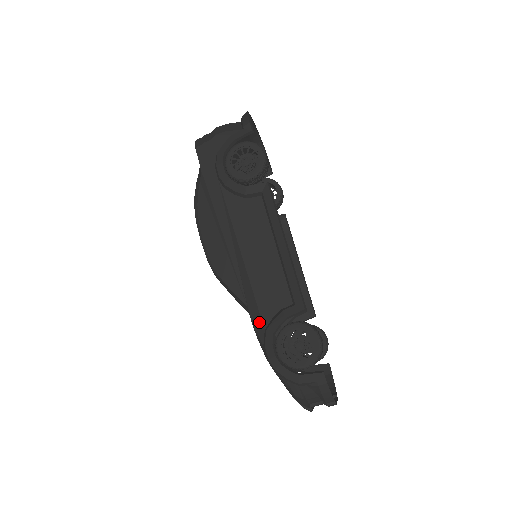
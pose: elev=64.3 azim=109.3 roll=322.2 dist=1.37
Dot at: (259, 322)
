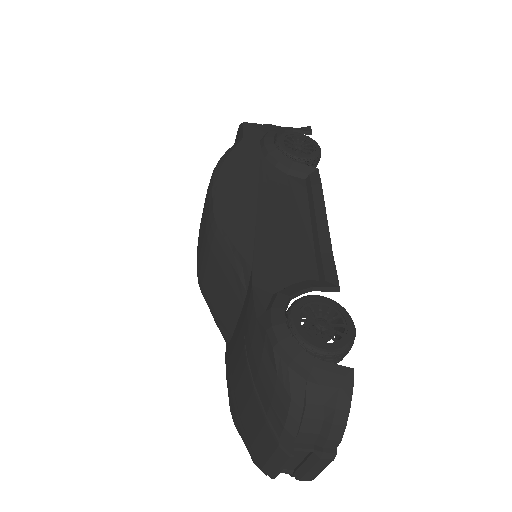
Dot at: (266, 285)
